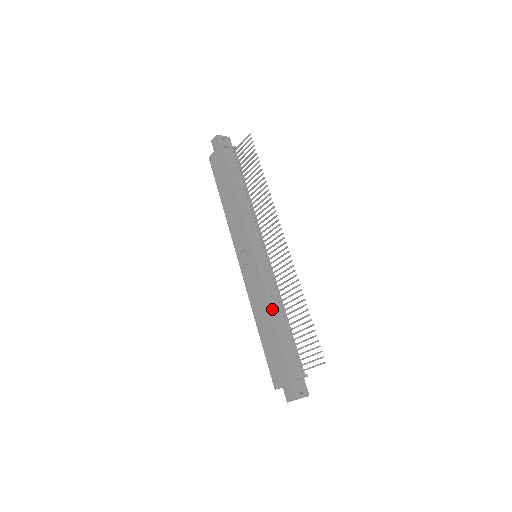
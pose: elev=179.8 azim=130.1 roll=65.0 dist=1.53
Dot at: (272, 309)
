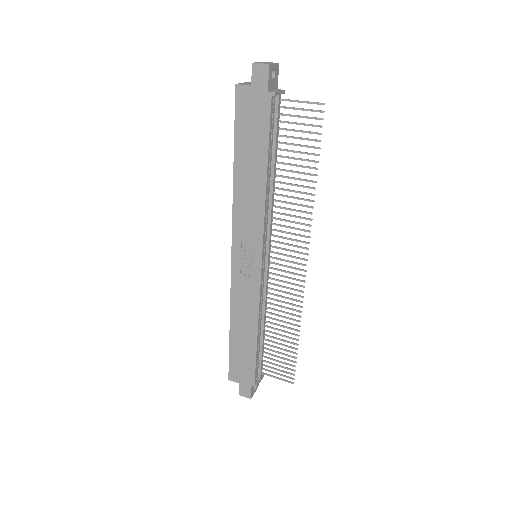
Dot at: (259, 325)
